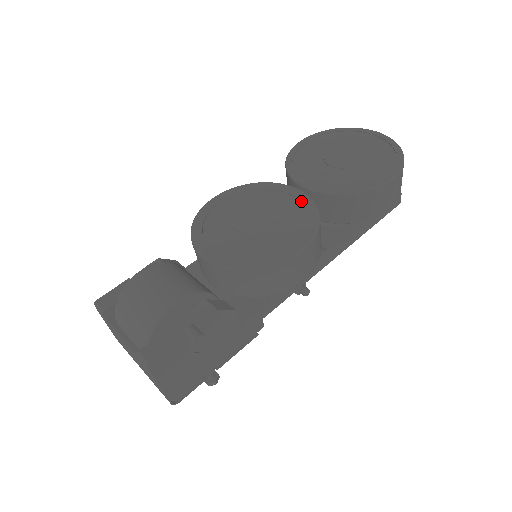
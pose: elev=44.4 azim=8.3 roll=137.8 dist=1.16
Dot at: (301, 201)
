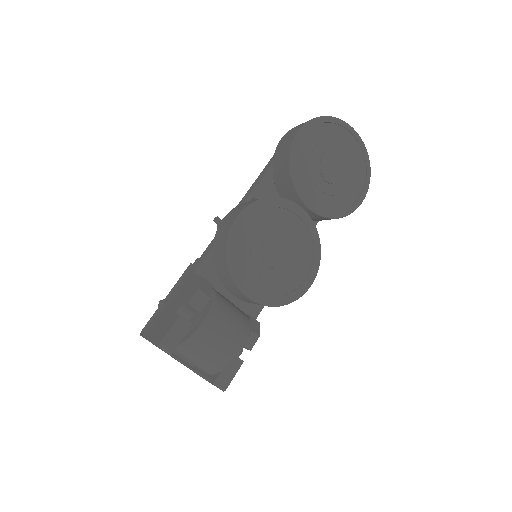
Dot at: (308, 227)
